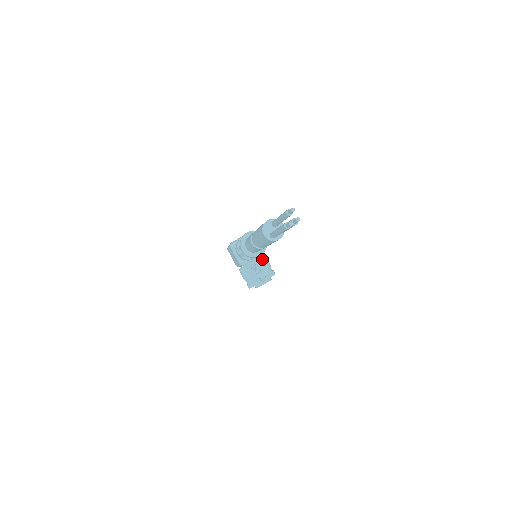
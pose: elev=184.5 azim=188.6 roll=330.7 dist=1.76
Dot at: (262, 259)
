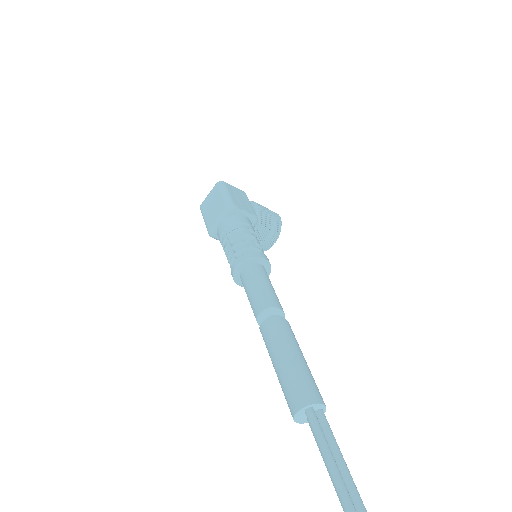
Dot at: (258, 223)
